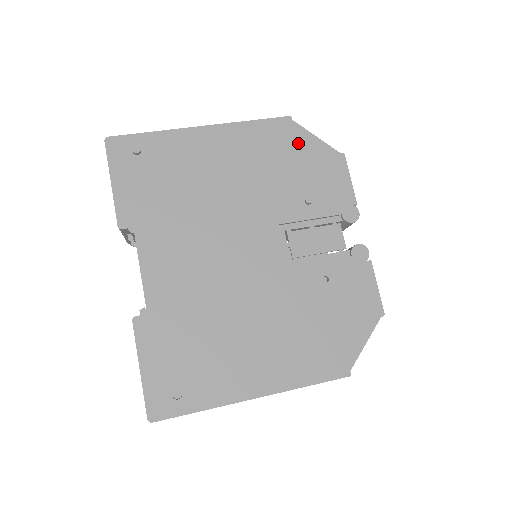
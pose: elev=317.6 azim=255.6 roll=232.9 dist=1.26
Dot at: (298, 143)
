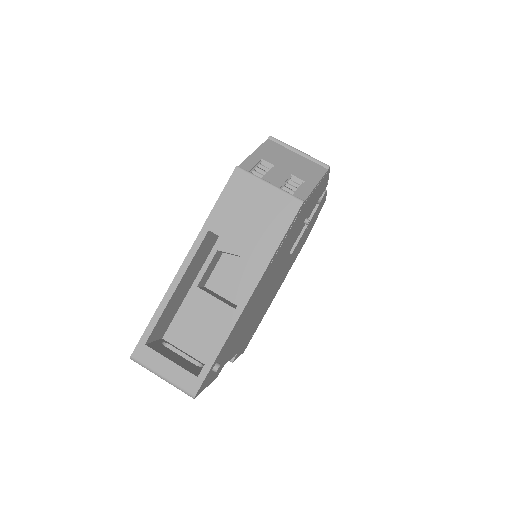
Dot at: occluded
